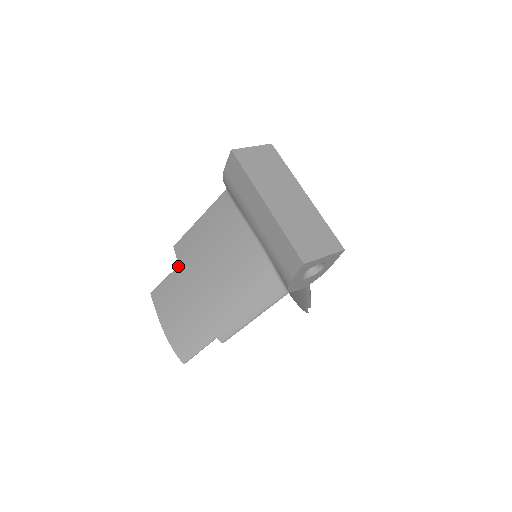
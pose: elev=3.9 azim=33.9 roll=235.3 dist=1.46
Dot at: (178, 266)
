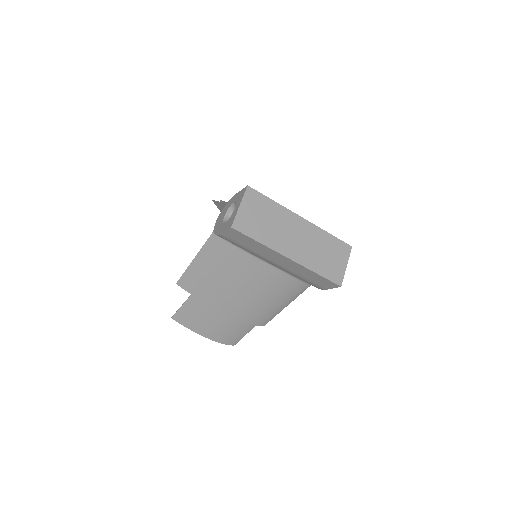
Dot at: (192, 296)
